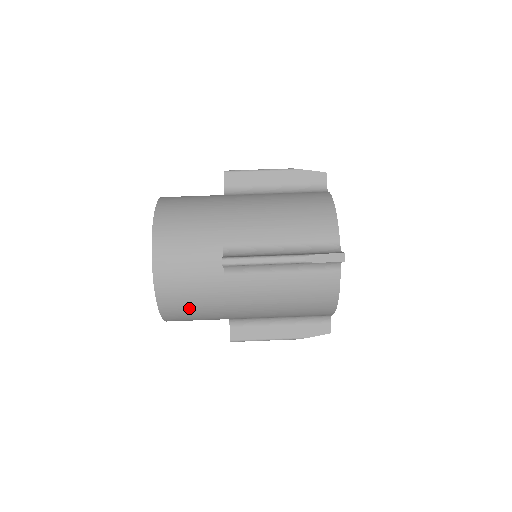
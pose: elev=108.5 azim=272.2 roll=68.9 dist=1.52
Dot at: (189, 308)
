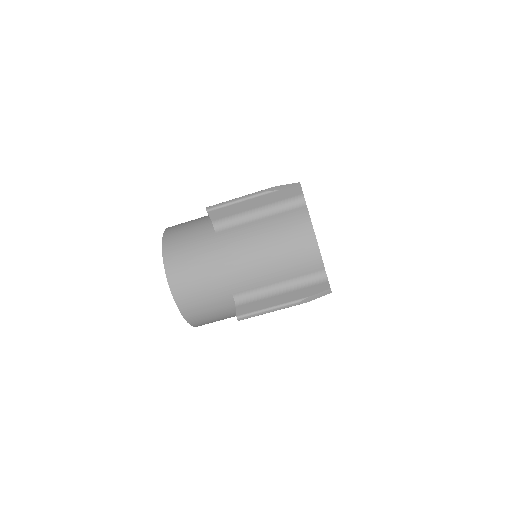
Dot at: occluded
